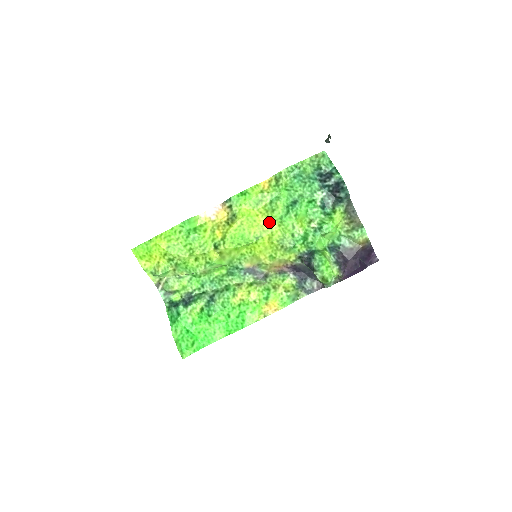
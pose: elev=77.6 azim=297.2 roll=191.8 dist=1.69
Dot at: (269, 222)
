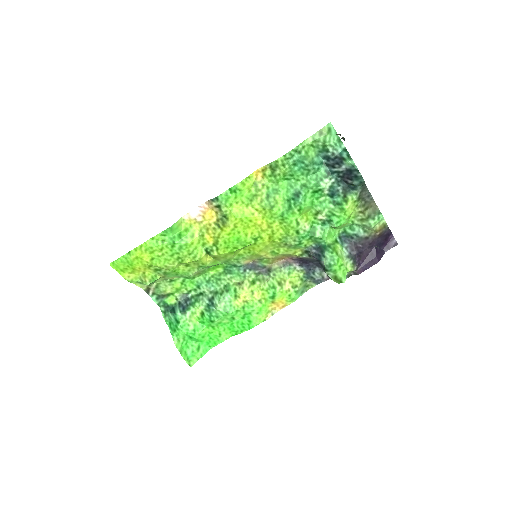
Dot at: (268, 220)
